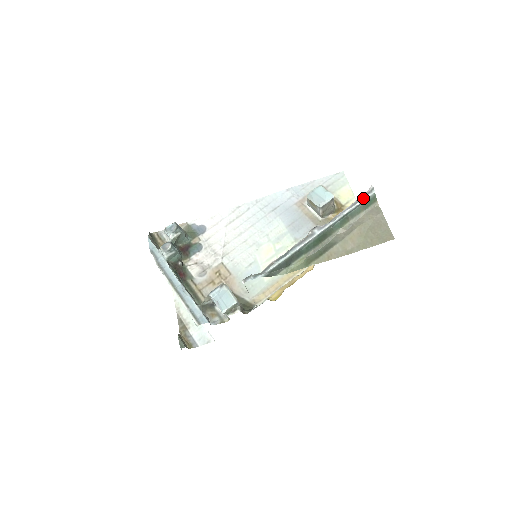
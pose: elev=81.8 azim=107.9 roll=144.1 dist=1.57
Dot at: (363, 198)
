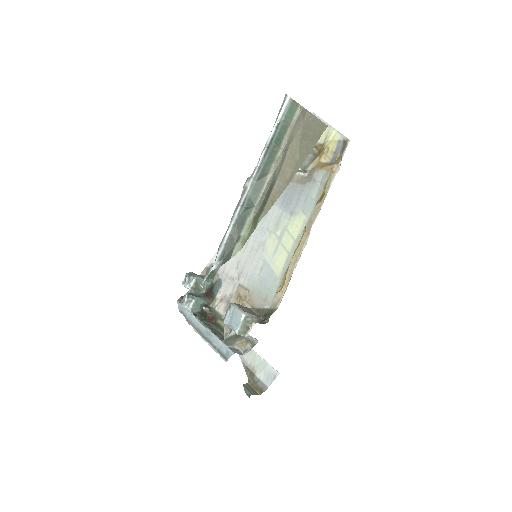
Dot at: (279, 113)
